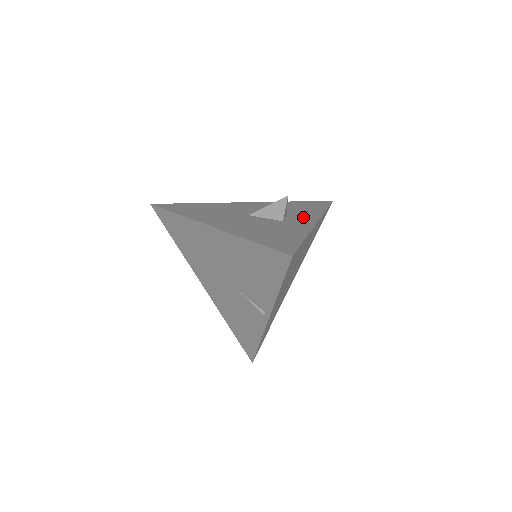
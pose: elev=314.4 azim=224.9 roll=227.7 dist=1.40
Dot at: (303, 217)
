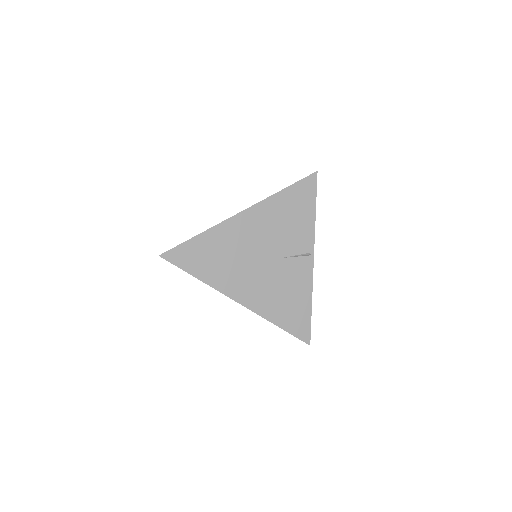
Dot at: occluded
